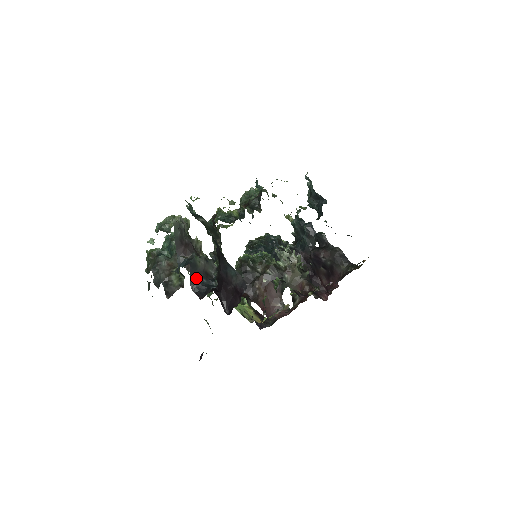
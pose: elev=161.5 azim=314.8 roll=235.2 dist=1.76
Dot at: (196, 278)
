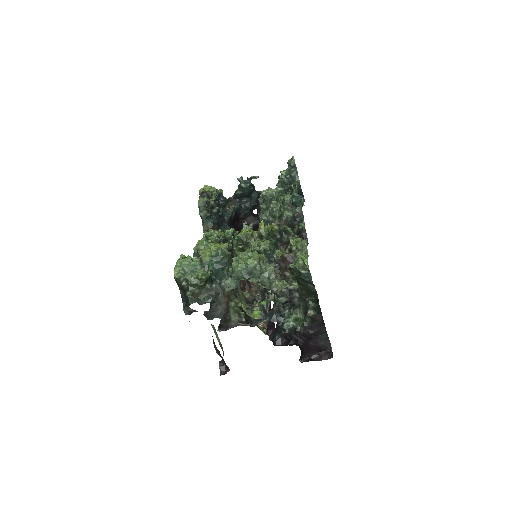
Dot at: occluded
